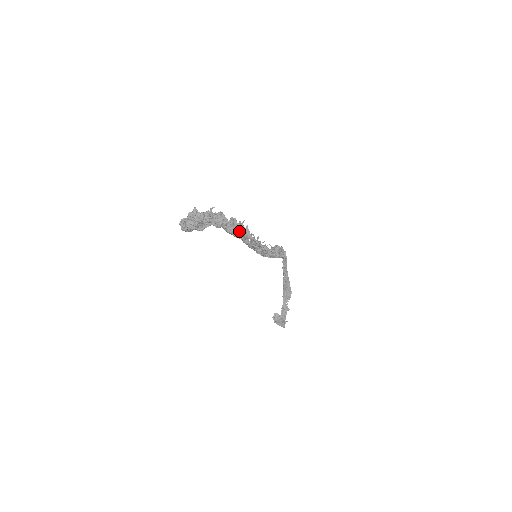
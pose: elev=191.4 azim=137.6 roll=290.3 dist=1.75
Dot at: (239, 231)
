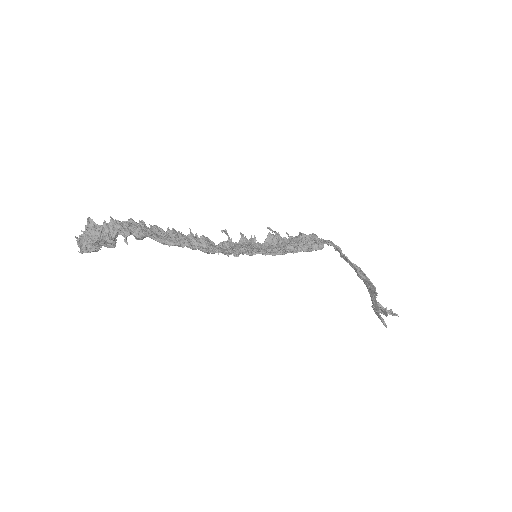
Dot at: (175, 241)
